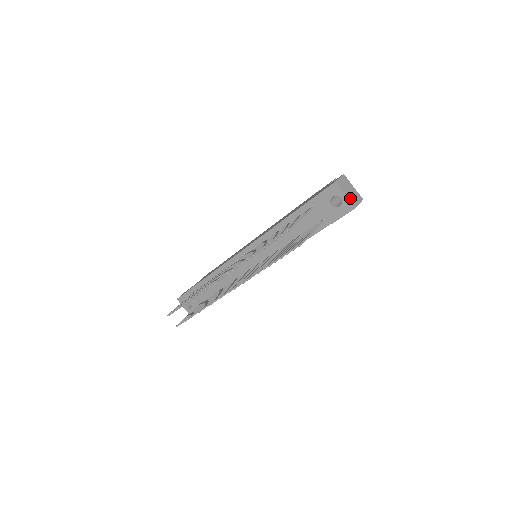
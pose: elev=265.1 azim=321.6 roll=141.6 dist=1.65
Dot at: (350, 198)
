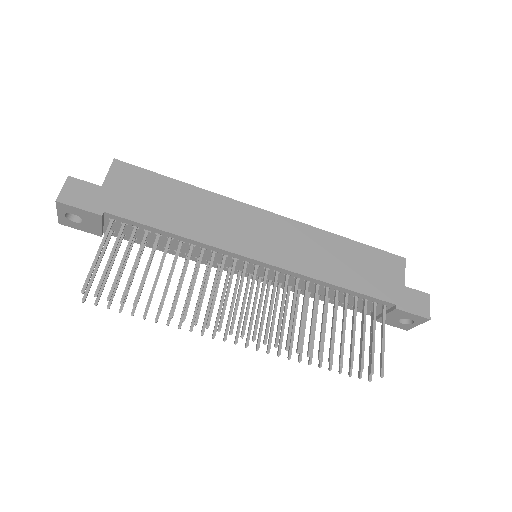
Dot at: occluded
